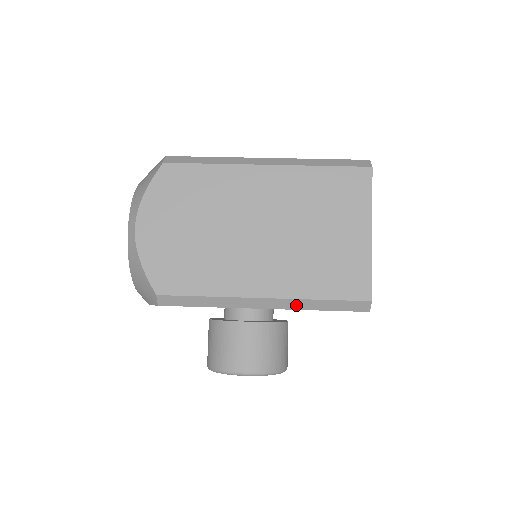
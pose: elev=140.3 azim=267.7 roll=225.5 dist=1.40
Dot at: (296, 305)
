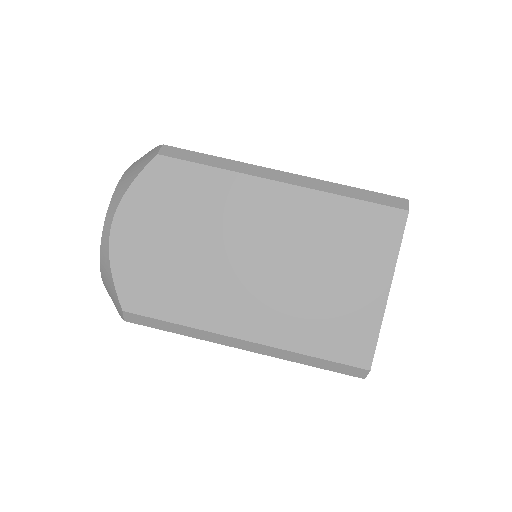
Dot at: occluded
